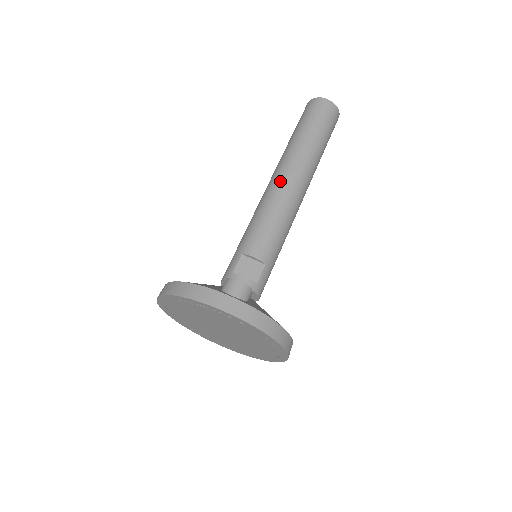
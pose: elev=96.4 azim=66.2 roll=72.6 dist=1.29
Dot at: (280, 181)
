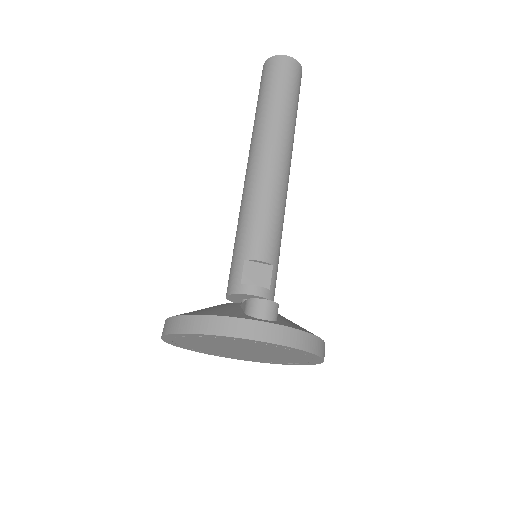
Dot at: (263, 164)
